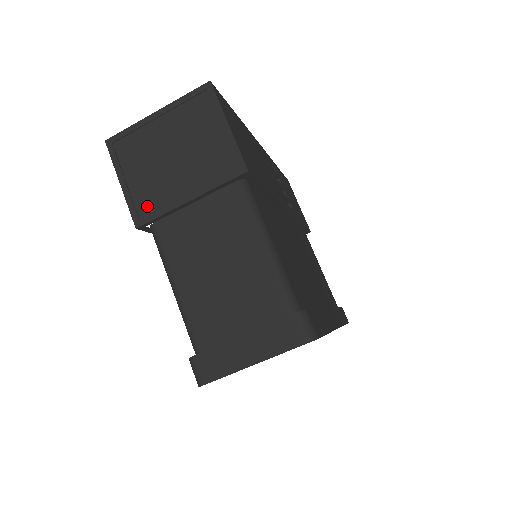
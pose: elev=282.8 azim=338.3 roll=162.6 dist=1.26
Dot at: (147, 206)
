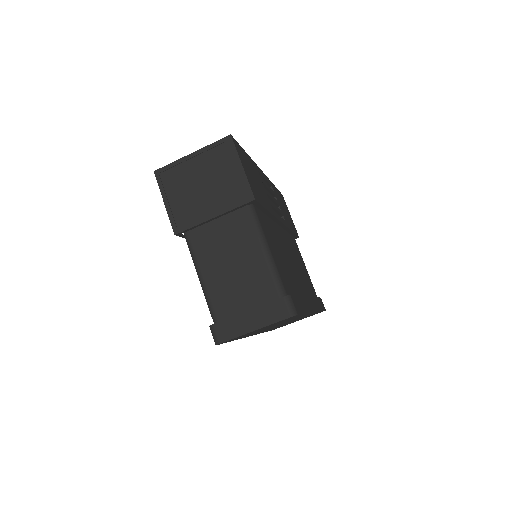
Dot at: (183, 220)
